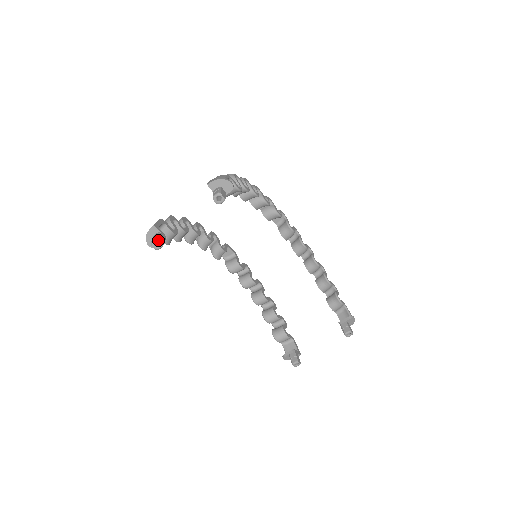
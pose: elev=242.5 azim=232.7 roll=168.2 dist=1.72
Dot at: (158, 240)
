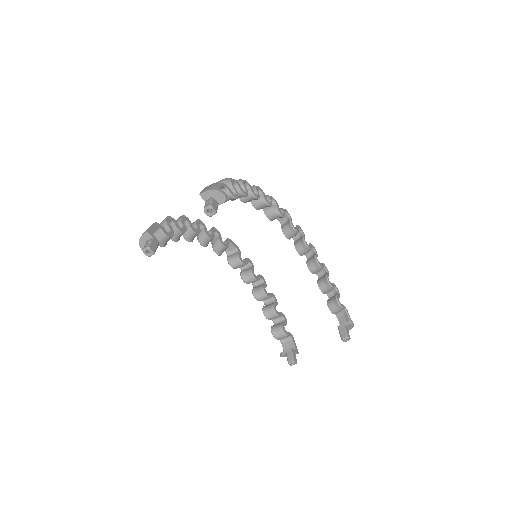
Dot at: (149, 248)
